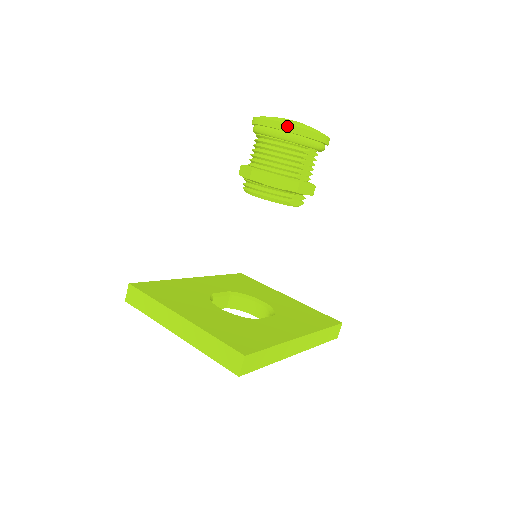
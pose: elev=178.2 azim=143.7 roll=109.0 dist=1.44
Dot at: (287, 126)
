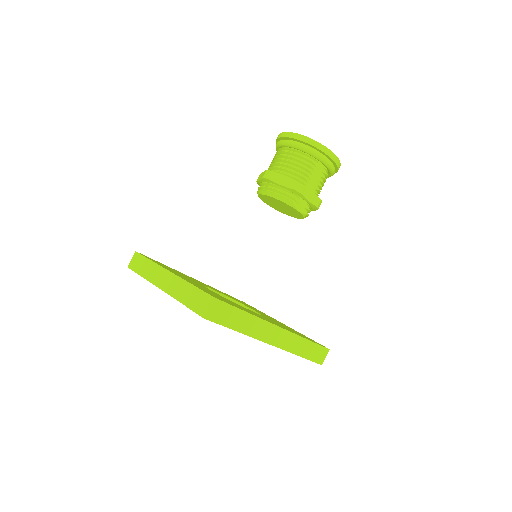
Dot at: (302, 137)
